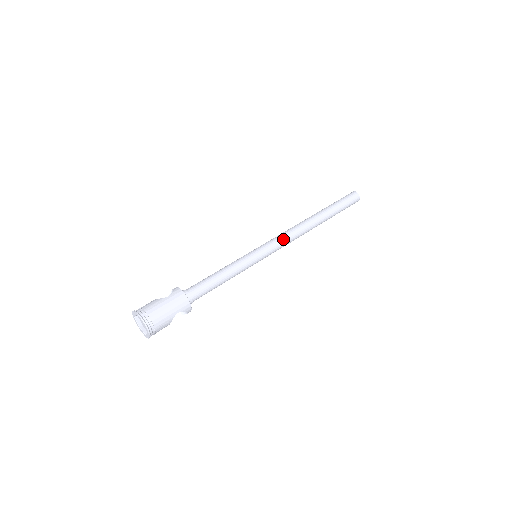
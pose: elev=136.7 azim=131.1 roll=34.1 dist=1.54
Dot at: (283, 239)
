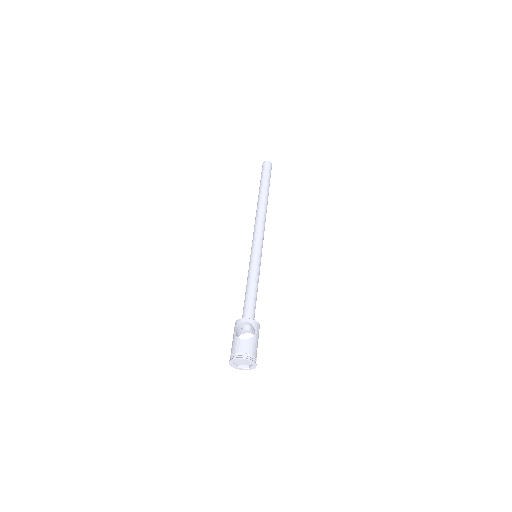
Dot at: occluded
